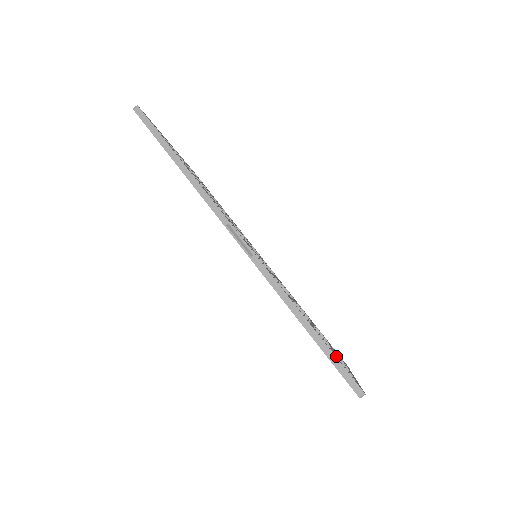
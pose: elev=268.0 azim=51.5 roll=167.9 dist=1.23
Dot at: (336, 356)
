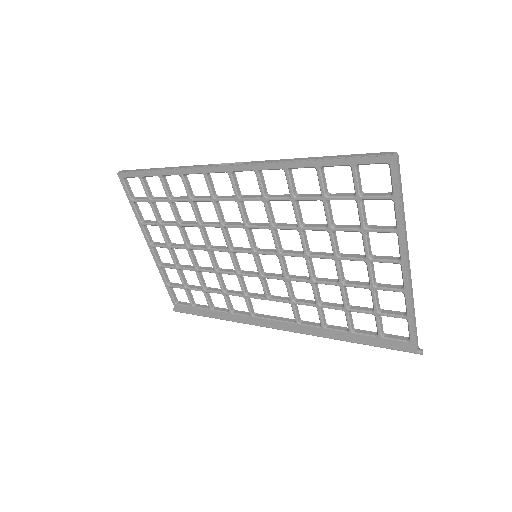
Dot at: (359, 182)
